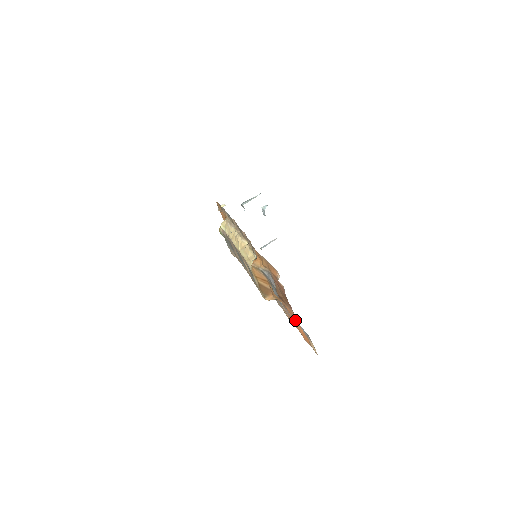
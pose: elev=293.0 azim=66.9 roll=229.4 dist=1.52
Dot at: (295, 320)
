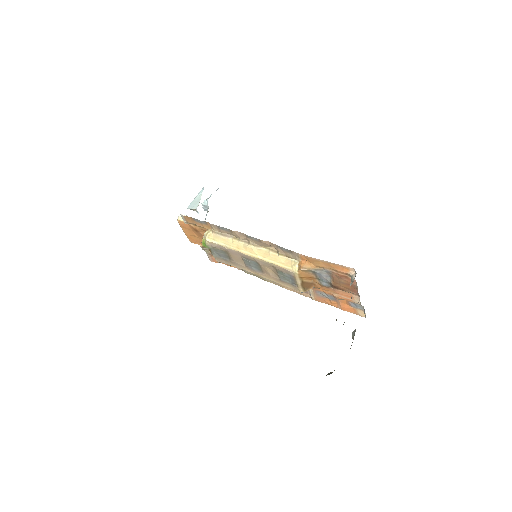
Dot at: (349, 300)
